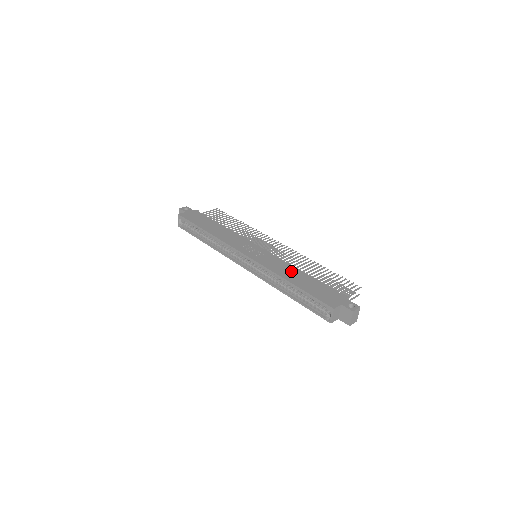
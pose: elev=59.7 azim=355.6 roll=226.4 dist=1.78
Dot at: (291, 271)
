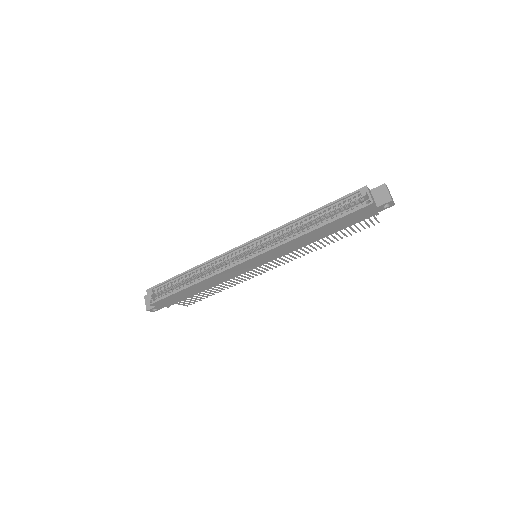
Dot at: occluded
